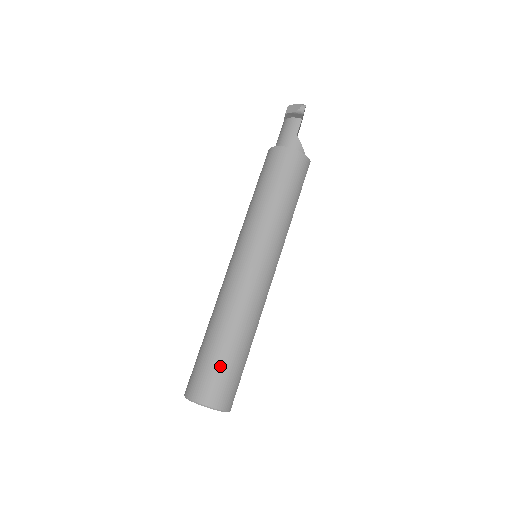
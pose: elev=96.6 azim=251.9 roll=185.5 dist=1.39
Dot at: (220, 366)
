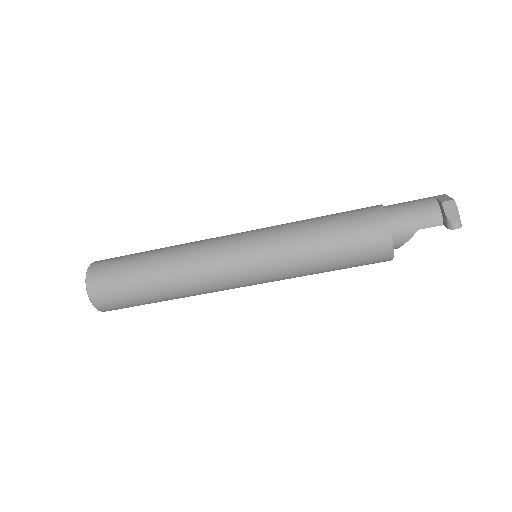
Dot at: (128, 291)
